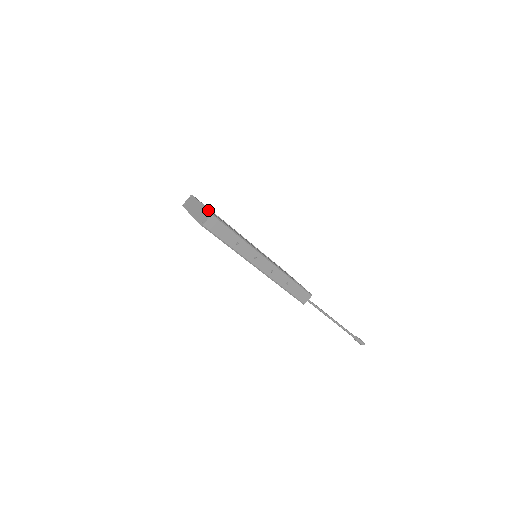
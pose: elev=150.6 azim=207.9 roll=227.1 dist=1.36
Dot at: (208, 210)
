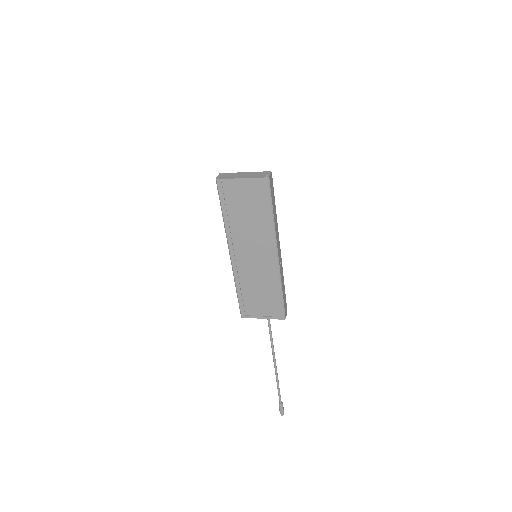
Dot at: (263, 171)
